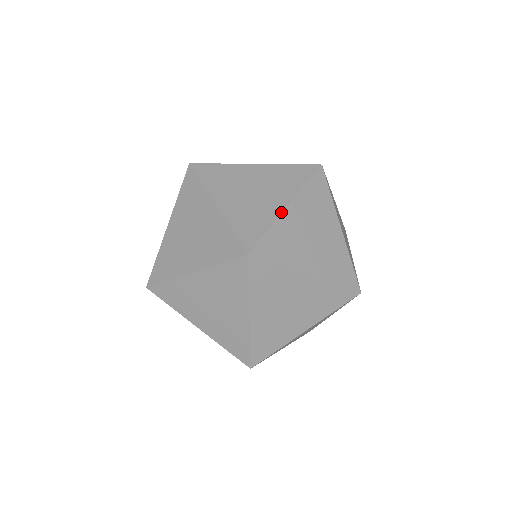
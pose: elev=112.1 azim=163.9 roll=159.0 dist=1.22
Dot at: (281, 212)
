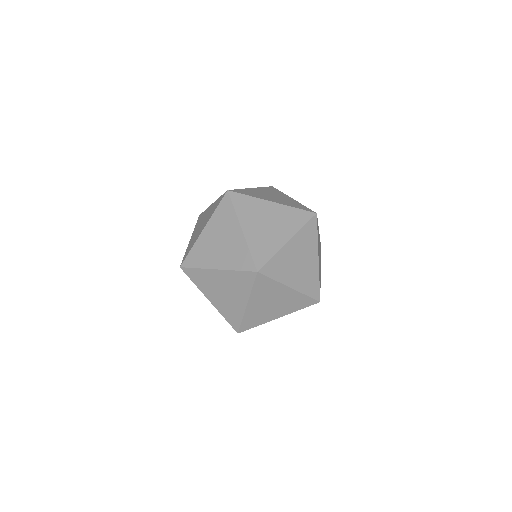
Dot at: (283, 245)
